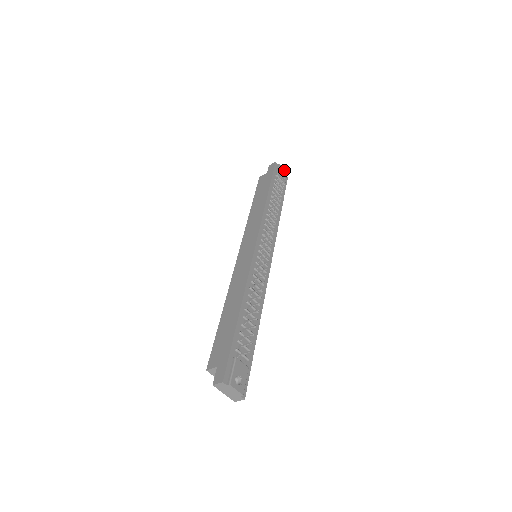
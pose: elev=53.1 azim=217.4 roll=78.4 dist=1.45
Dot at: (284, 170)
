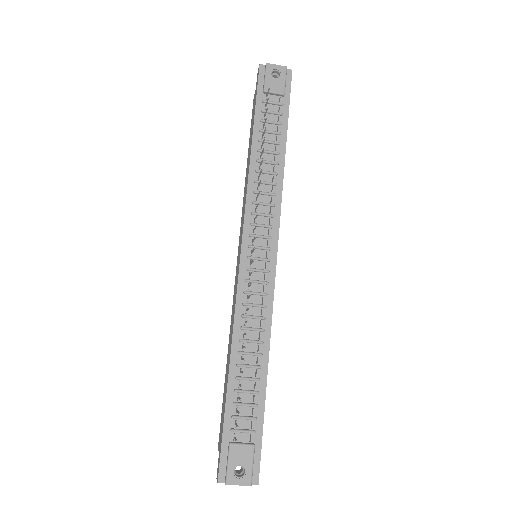
Dot at: (278, 67)
